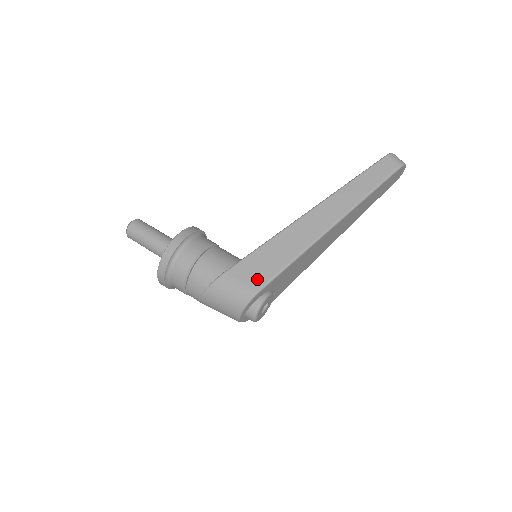
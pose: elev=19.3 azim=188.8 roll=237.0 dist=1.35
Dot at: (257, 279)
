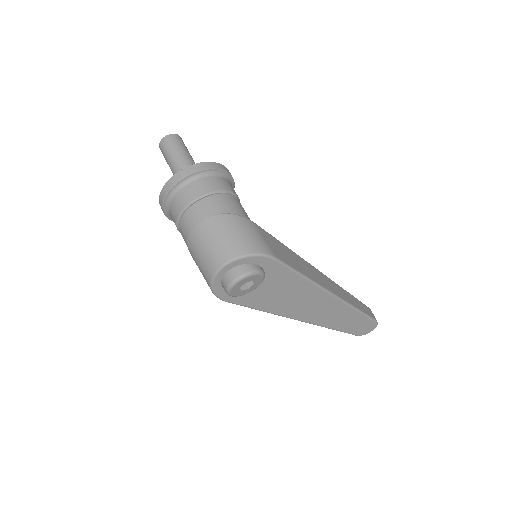
Dot at: (276, 251)
